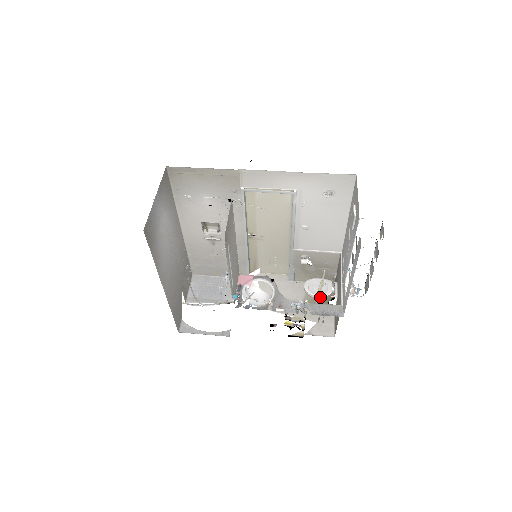
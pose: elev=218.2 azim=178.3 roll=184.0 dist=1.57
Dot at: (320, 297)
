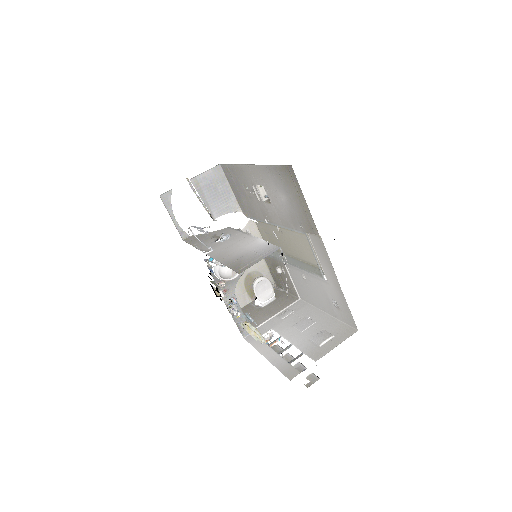
Dot at: occluded
